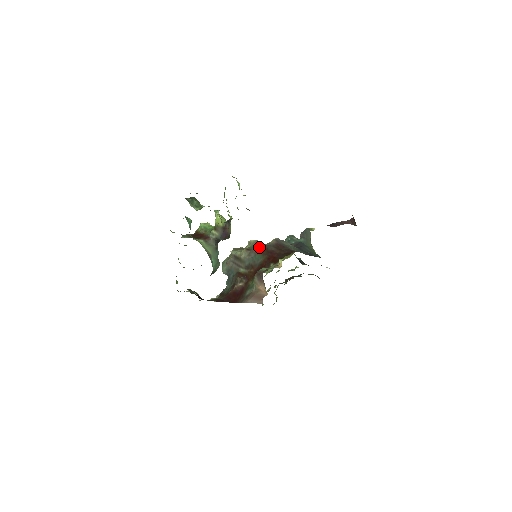
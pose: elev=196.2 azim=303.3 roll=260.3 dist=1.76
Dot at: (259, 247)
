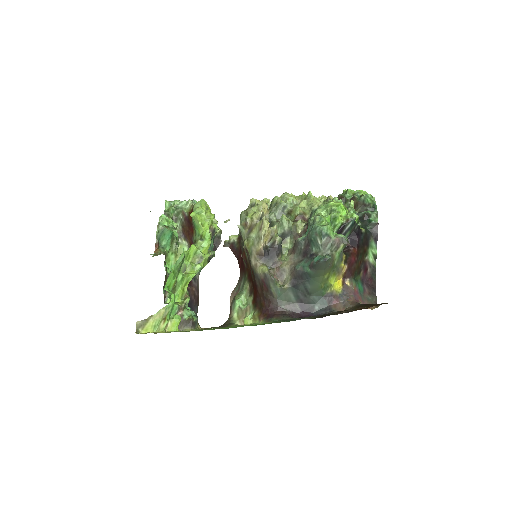
Dot at: occluded
